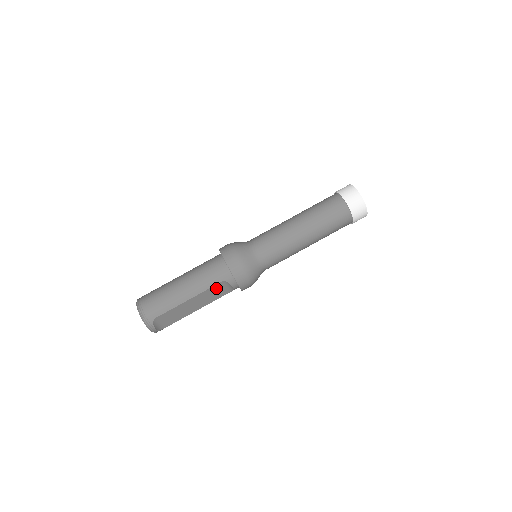
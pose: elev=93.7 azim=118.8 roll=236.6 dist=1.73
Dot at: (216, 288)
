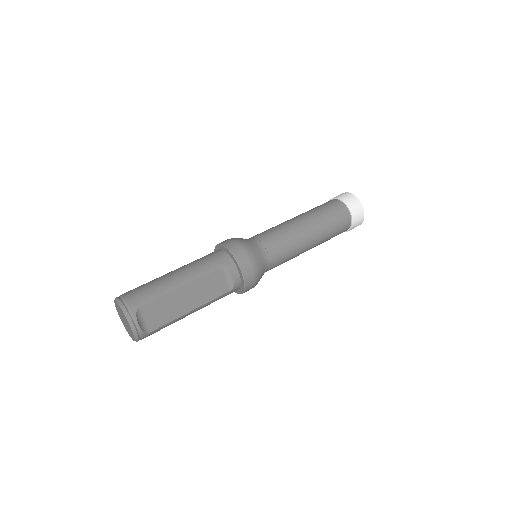
Dot at: (215, 277)
